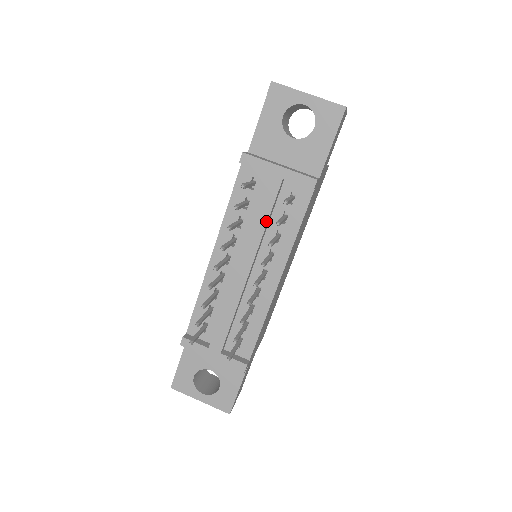
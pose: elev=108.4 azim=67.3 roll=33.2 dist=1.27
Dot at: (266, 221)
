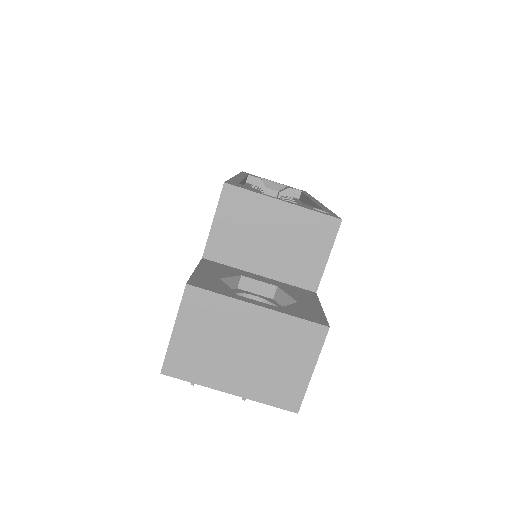
Dot at: occluded
